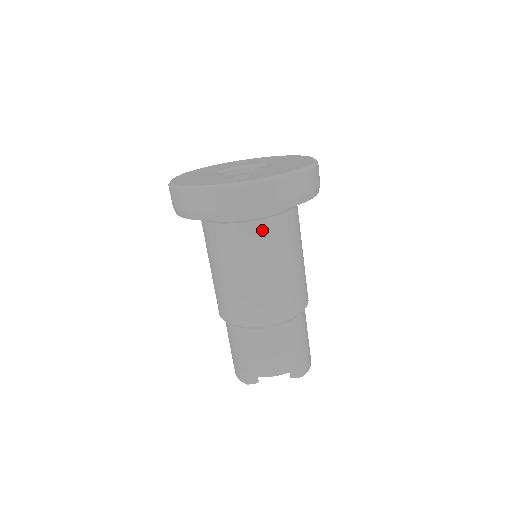
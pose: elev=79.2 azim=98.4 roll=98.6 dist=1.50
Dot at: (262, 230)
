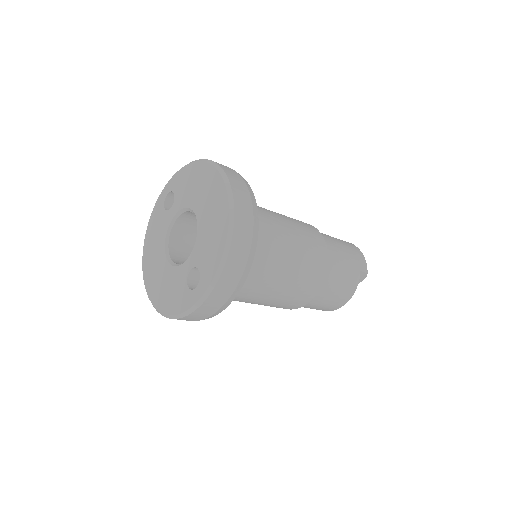
Dot at: (246, 279)
